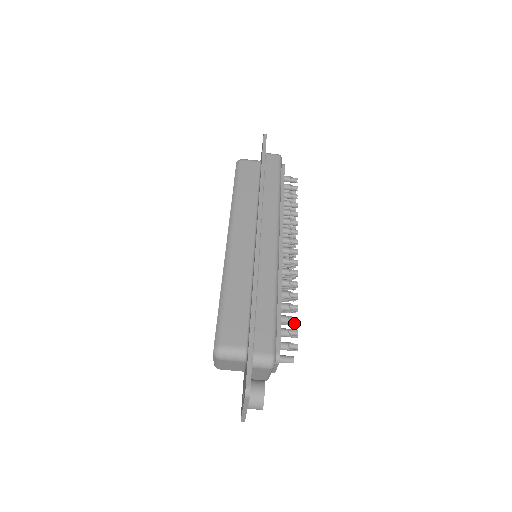
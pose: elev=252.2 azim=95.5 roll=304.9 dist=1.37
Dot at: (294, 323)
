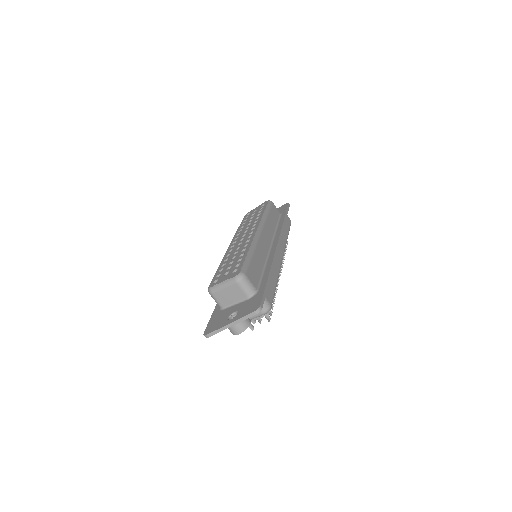
Dot at: (272, 307)
